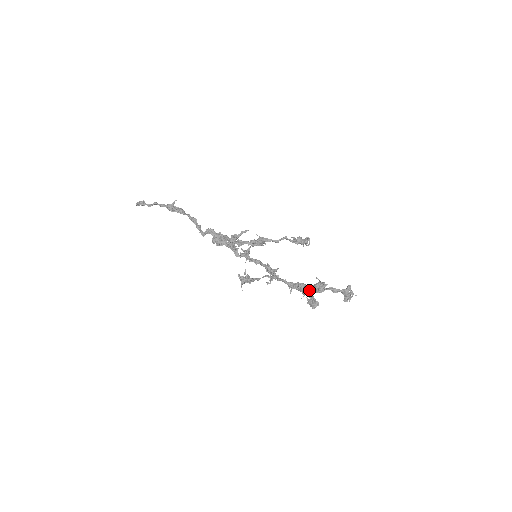
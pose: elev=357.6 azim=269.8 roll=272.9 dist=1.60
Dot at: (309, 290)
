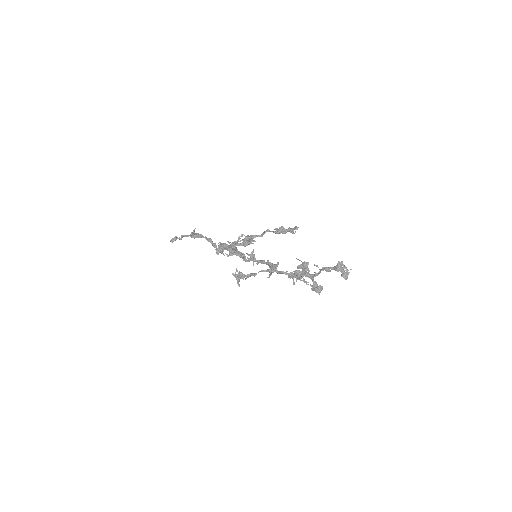
Dot at: (308, 276)
